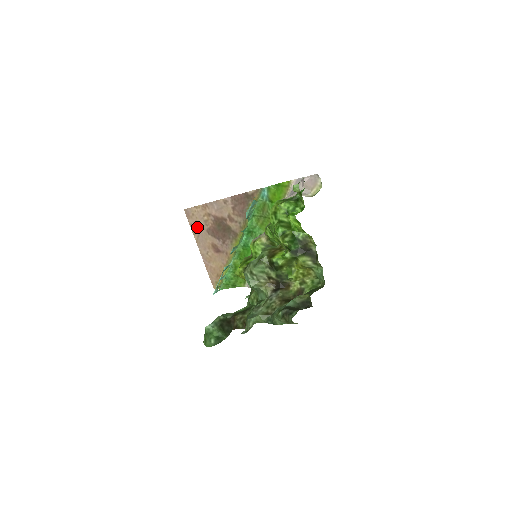
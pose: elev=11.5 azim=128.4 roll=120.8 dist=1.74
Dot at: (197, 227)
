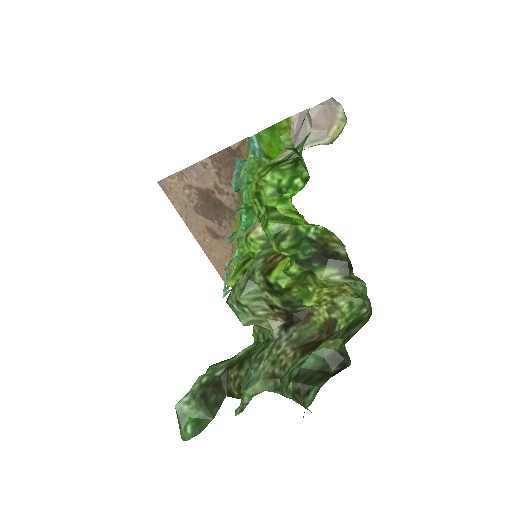
Dot at: (181, 205)
